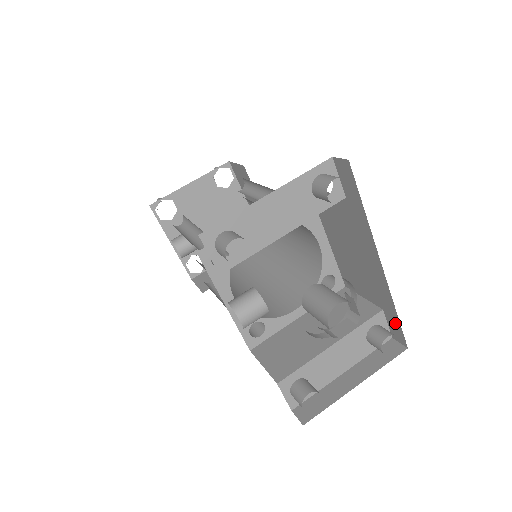
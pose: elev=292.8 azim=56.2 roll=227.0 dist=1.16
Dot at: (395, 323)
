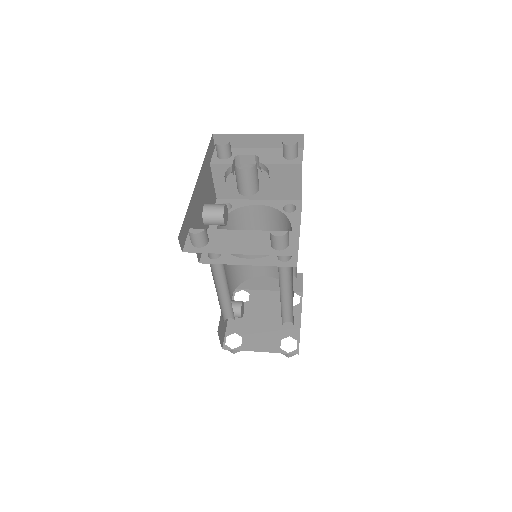
Dot at: occluded
